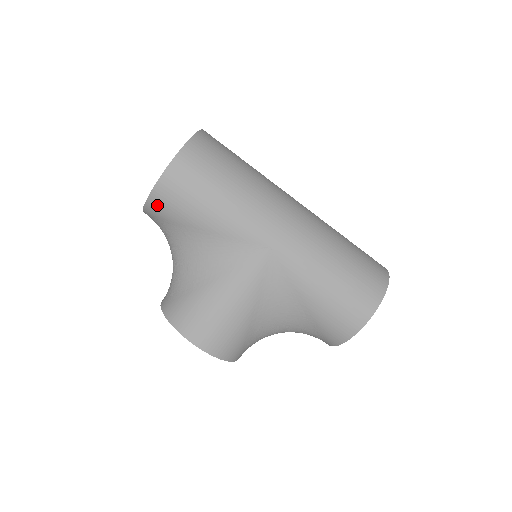
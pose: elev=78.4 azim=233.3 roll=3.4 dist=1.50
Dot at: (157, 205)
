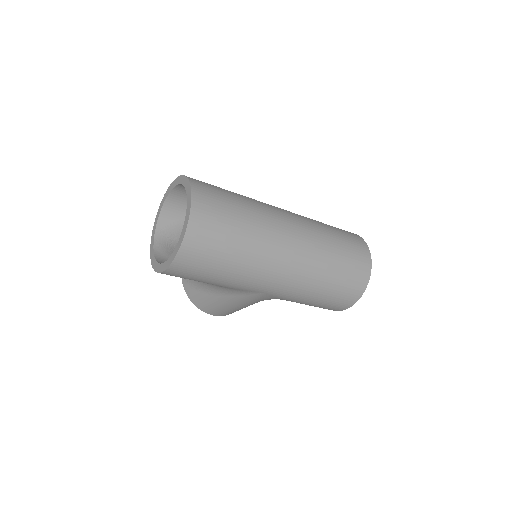
Dot at: occluded
